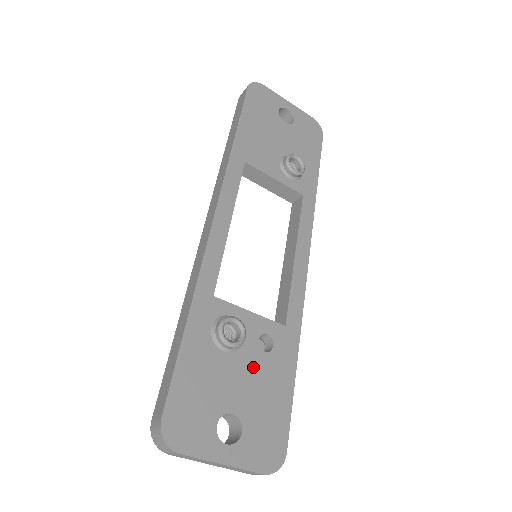
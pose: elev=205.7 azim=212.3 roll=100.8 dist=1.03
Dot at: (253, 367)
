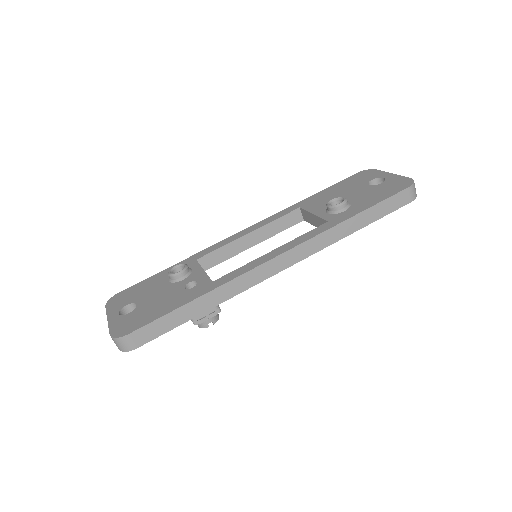
Dot at: (170, 292)
